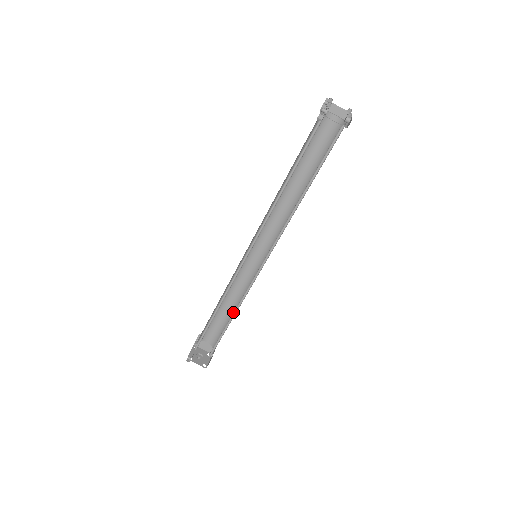
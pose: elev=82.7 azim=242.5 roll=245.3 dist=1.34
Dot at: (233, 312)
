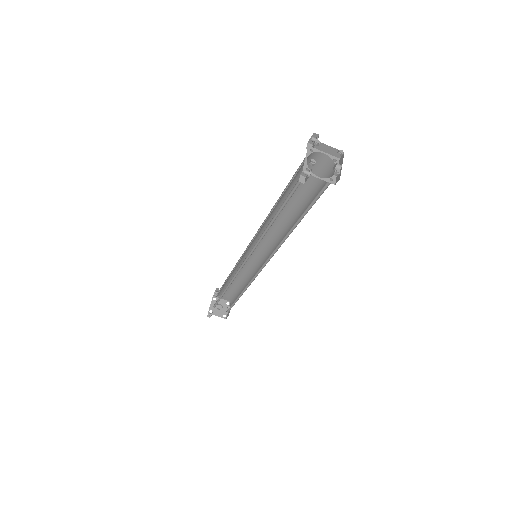
Dot at: (243, 283)
